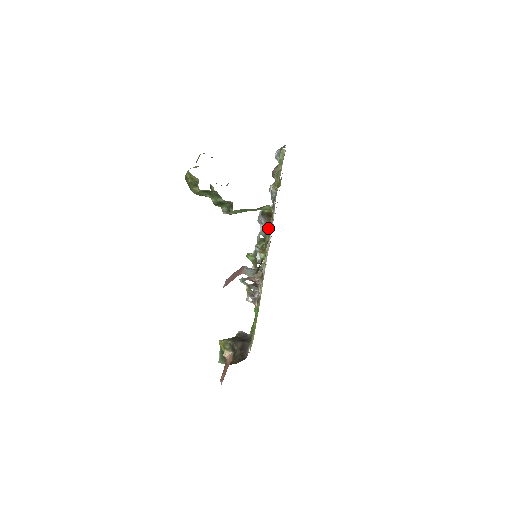
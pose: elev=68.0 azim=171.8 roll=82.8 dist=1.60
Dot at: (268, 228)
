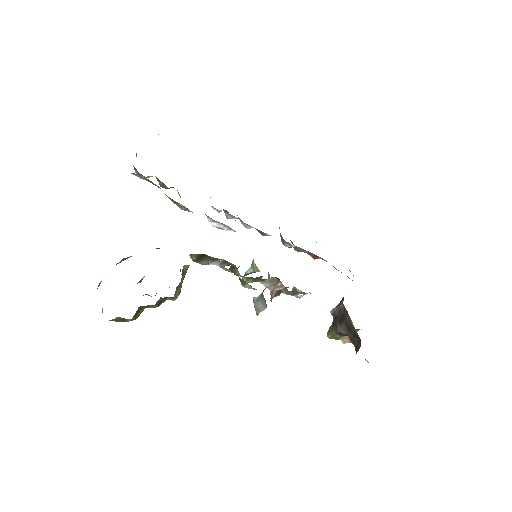
Dot at: (219, 260)
